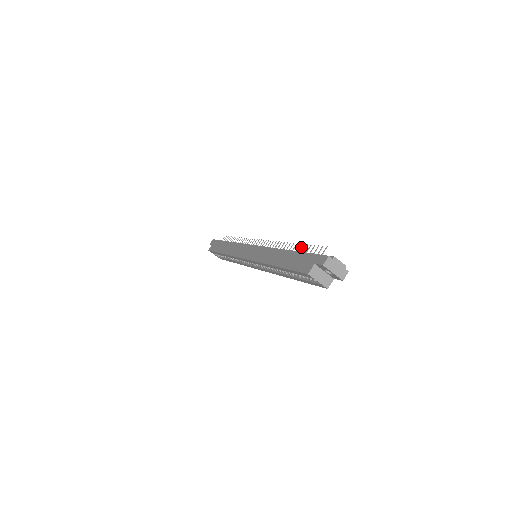
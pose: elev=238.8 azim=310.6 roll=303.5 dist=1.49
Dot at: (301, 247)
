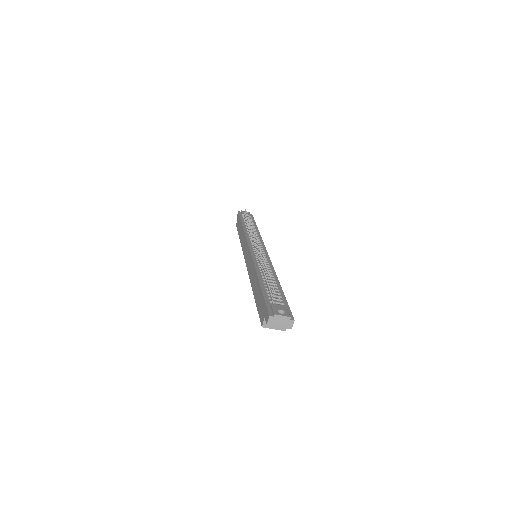
Dot at: occluded
